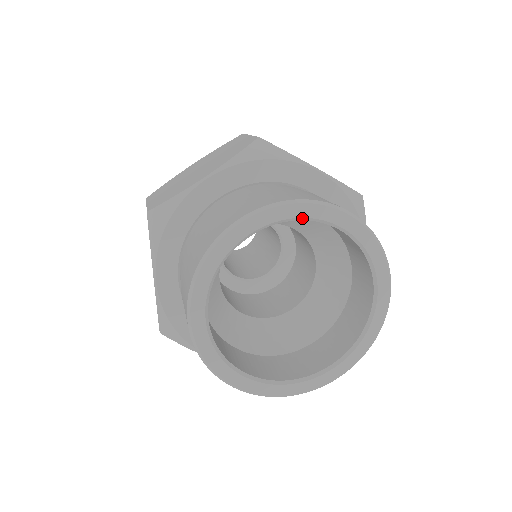
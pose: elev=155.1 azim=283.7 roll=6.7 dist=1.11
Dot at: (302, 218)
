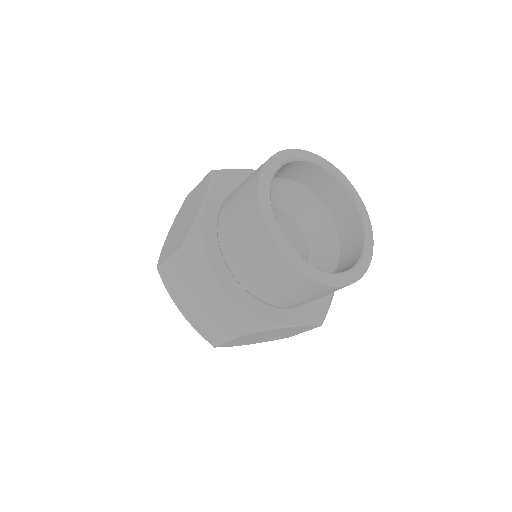
Dot at: (288, 161)
